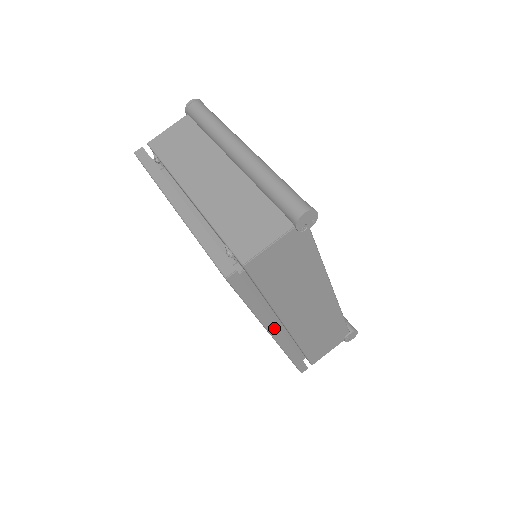
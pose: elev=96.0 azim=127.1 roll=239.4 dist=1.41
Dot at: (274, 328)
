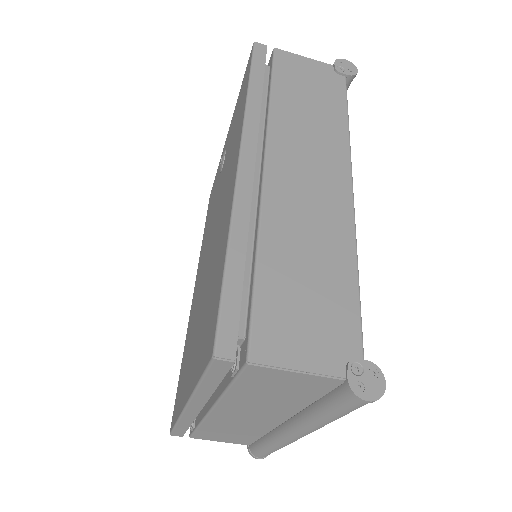
Dot at: occluded
